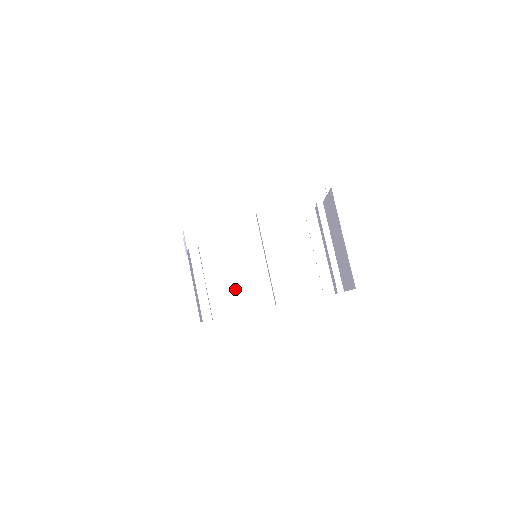
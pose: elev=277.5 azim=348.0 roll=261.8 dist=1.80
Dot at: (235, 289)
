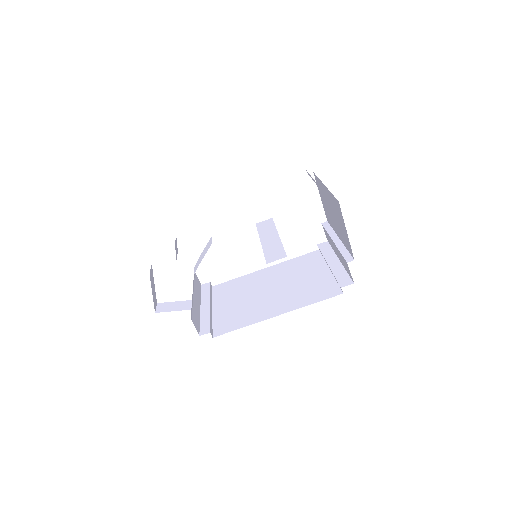
Dot at: (242, 311)
